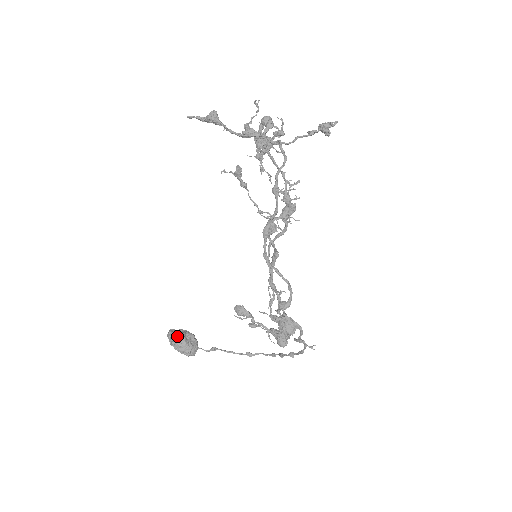
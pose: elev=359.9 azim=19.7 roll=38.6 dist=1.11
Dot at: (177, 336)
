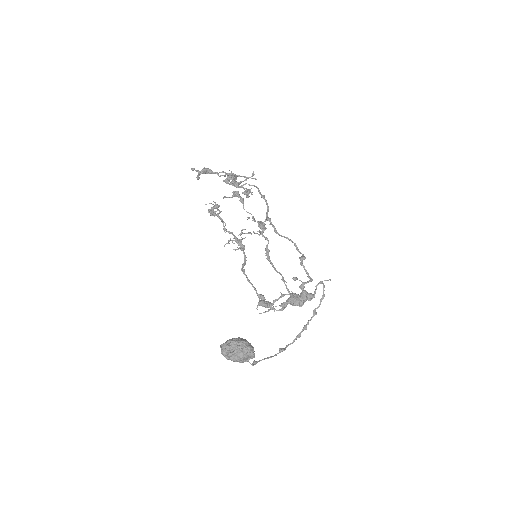
Dot at: (235, 340)
